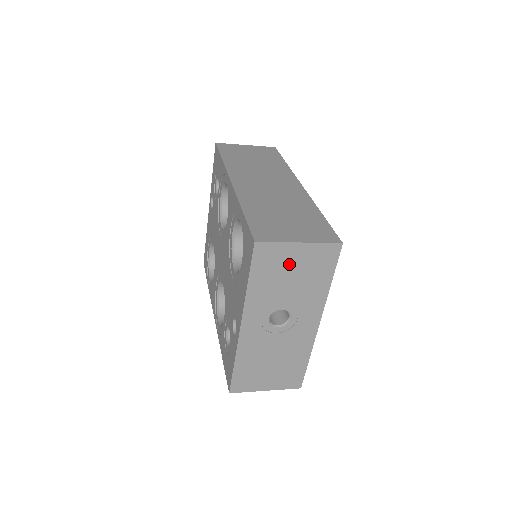
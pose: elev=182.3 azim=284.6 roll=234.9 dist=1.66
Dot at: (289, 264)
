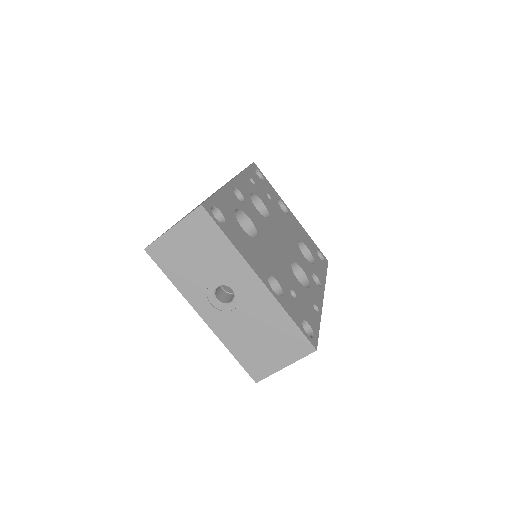
Dot at: (182, 248)
